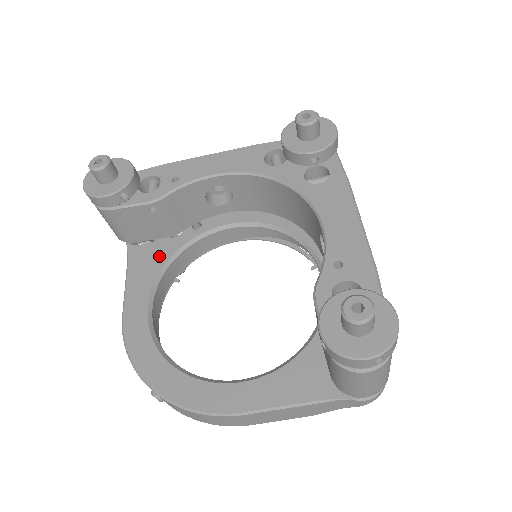
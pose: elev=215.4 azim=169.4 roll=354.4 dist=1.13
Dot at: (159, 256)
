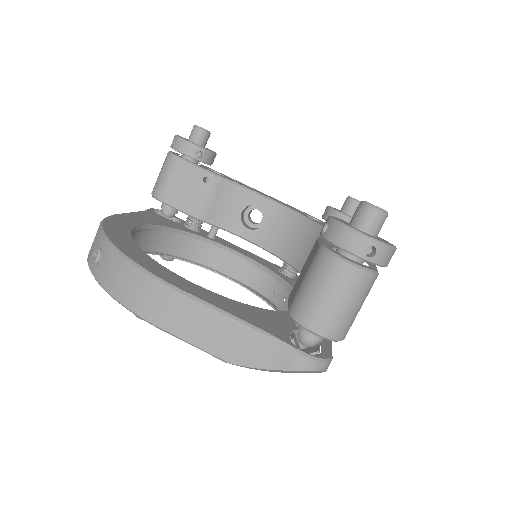
Dot at: (170, 224)
